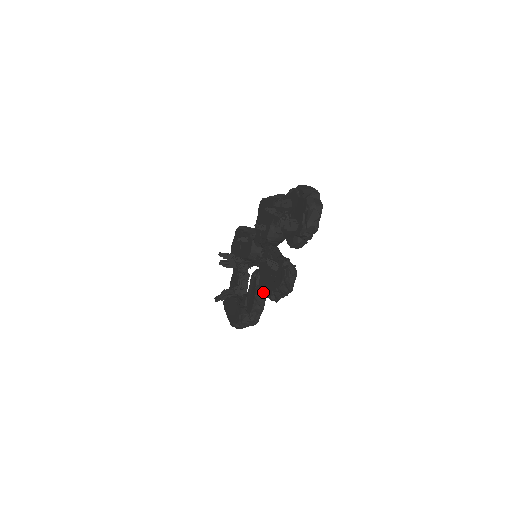
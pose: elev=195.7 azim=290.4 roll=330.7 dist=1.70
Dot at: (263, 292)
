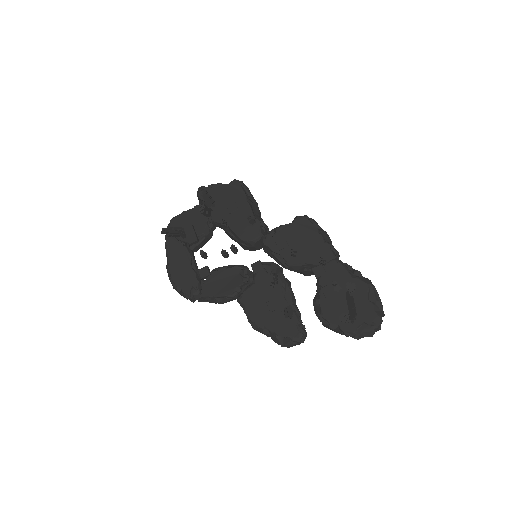
Dot at: (247, 308)
